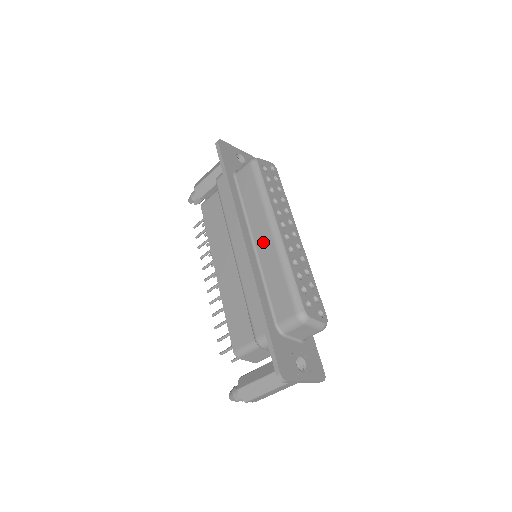
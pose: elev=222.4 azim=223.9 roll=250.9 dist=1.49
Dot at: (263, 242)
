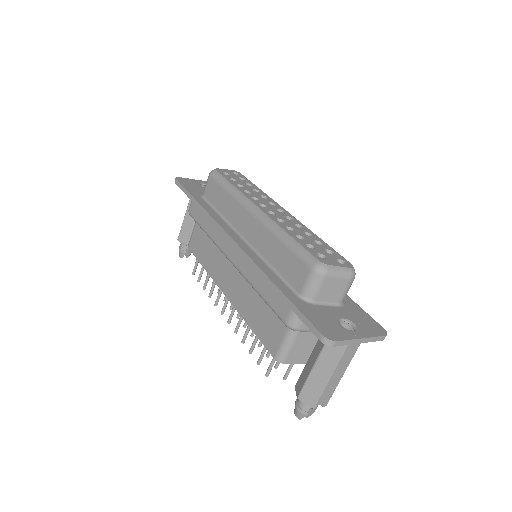
Dot at: (251, 230)
